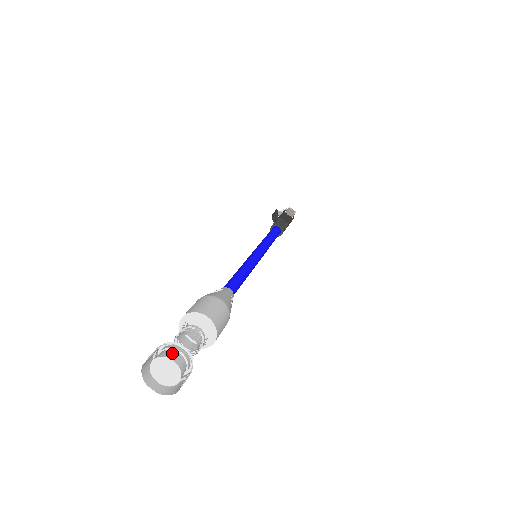
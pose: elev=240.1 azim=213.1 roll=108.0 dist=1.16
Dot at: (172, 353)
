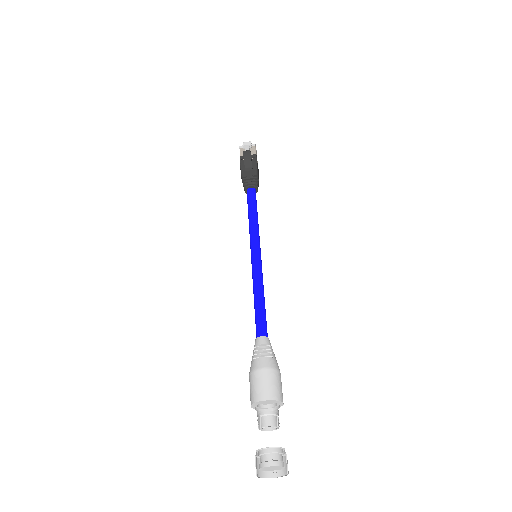
Dot at: (282, 458)
